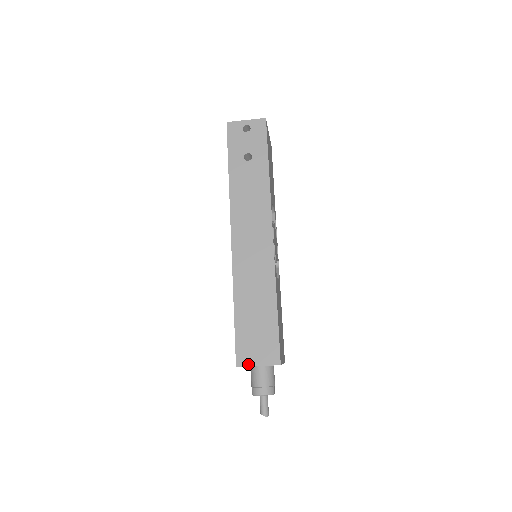
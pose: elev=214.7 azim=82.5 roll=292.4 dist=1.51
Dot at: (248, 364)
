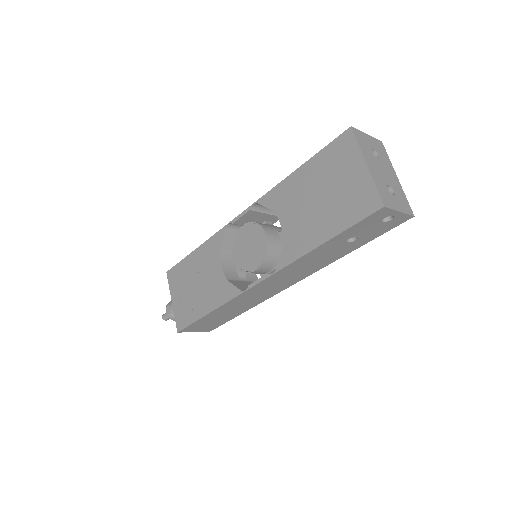
Dot at: occluded
